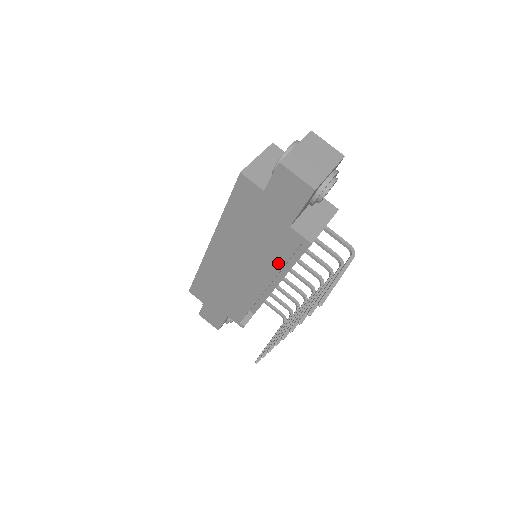
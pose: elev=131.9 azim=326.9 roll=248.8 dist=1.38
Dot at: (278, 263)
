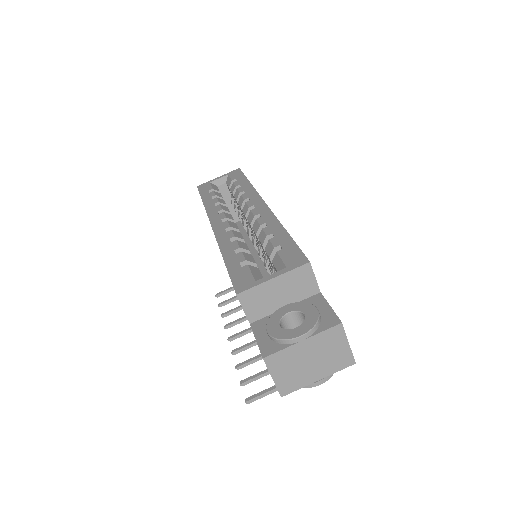
Dot at: occluded
